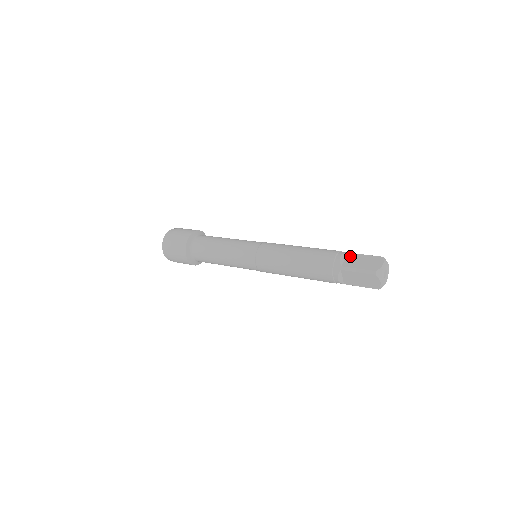
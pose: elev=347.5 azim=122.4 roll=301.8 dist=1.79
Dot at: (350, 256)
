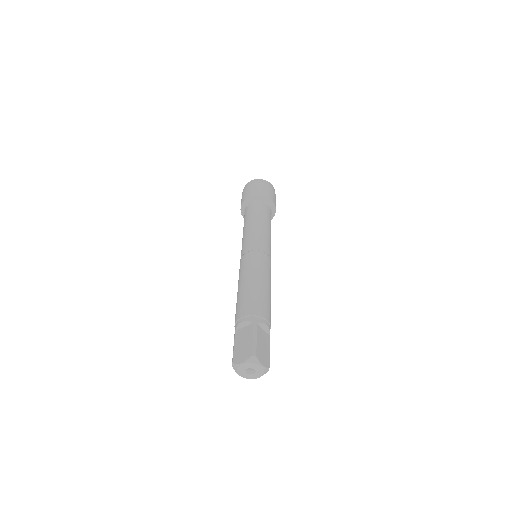
Dot at: (248, 328)
